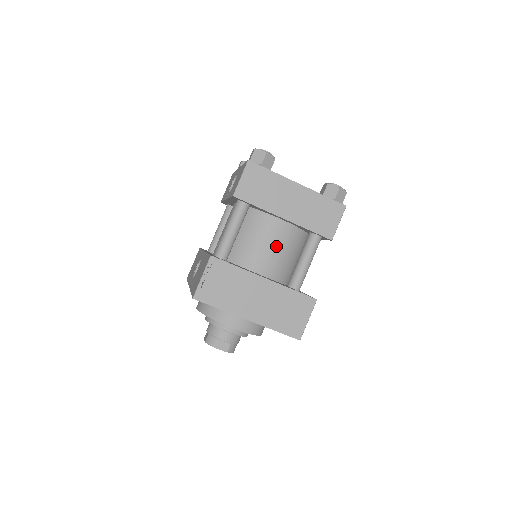
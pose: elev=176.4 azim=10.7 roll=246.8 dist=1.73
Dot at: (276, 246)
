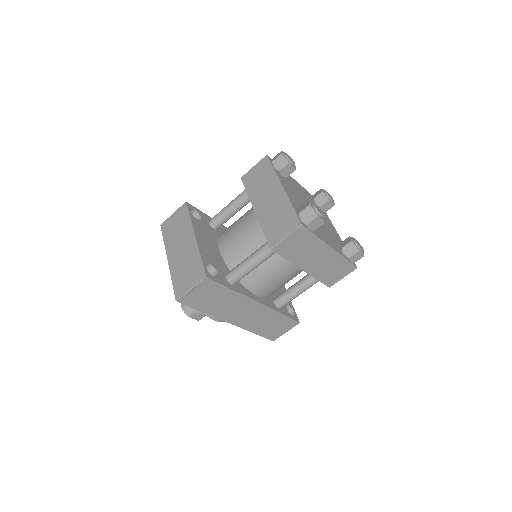
Dot at: (243, 235)
